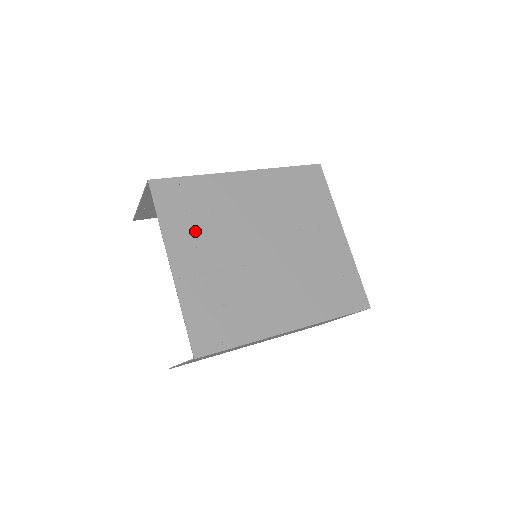
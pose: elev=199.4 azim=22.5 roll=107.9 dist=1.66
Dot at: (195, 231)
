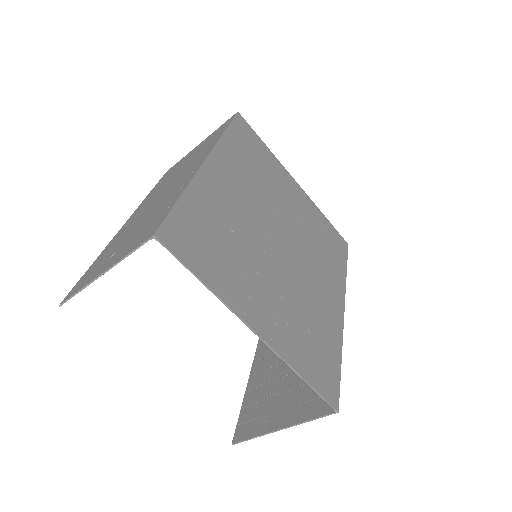
Dot at: (237, 270)
